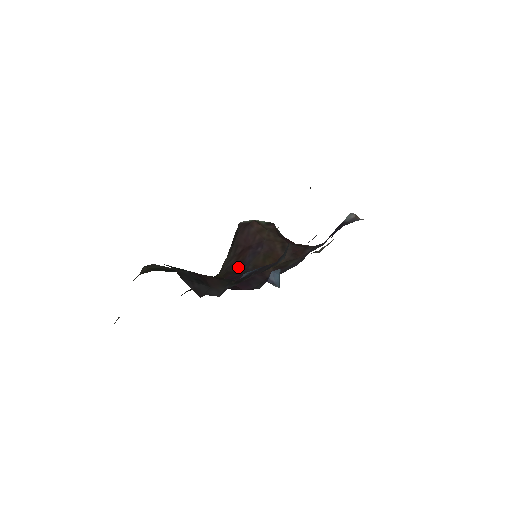
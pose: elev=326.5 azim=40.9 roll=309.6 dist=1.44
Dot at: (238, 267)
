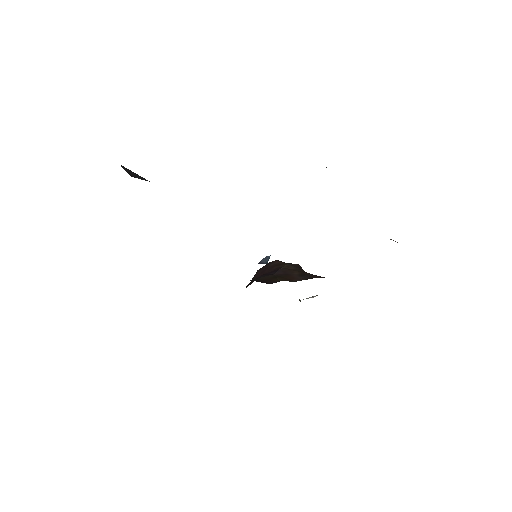
Dot at: occluded
